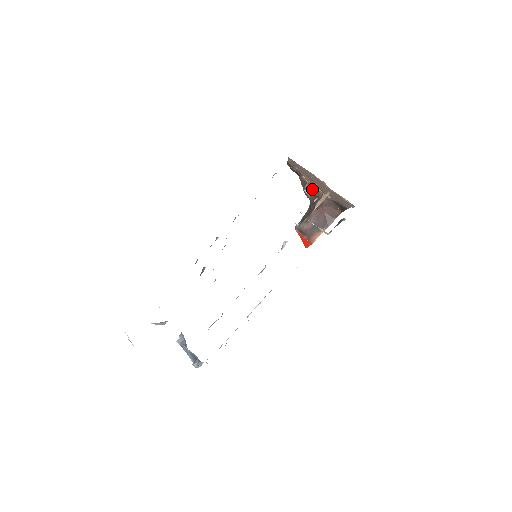
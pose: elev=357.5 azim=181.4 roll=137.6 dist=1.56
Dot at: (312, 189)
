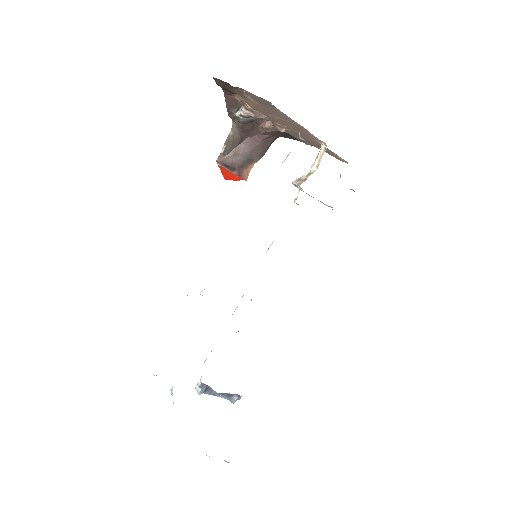
Dot at: (256, 117)
